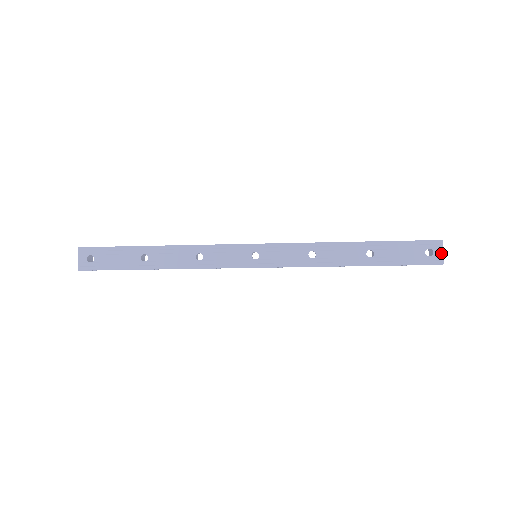
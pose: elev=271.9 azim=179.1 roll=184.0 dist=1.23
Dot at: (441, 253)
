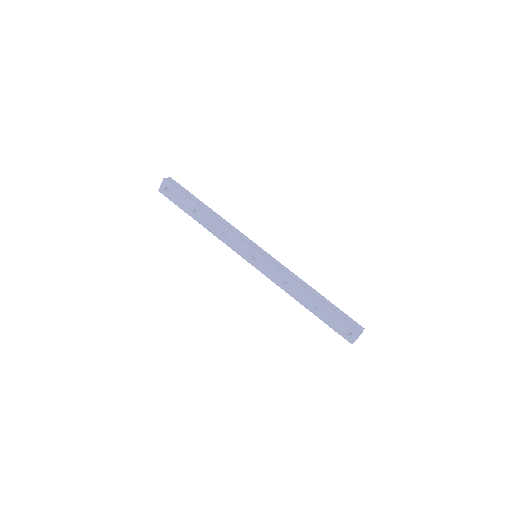
Dot at: (355, 339)
